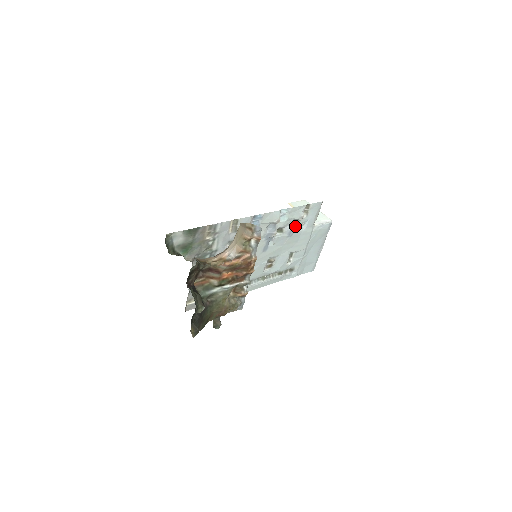
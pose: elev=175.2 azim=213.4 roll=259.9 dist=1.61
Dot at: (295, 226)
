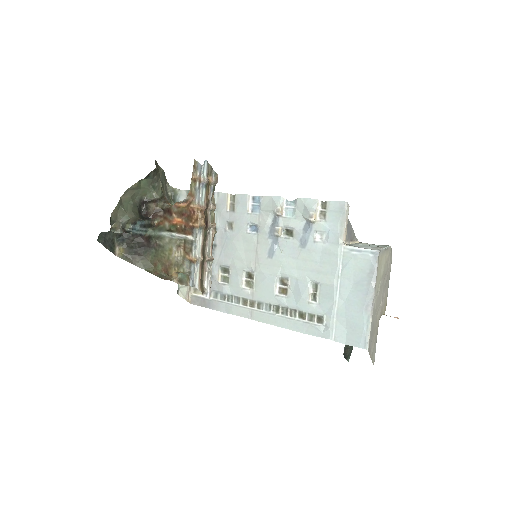
Dot at: (311, 234)
